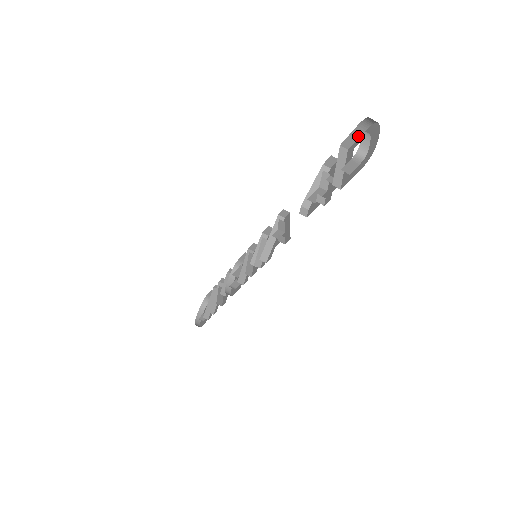
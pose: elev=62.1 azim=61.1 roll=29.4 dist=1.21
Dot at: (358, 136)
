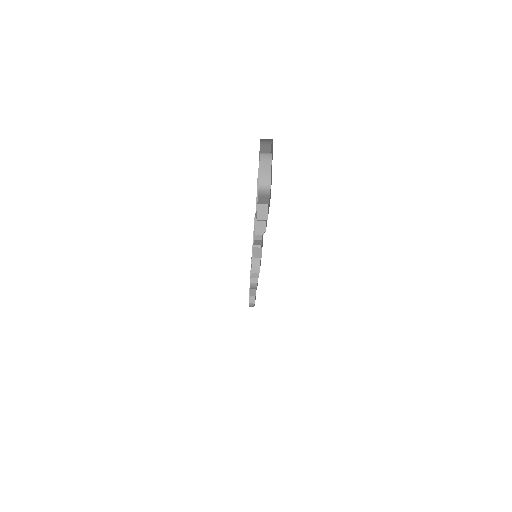
Dot at: (269, 150)
